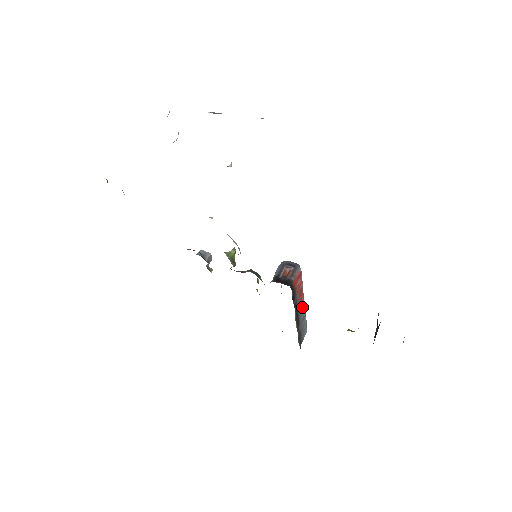
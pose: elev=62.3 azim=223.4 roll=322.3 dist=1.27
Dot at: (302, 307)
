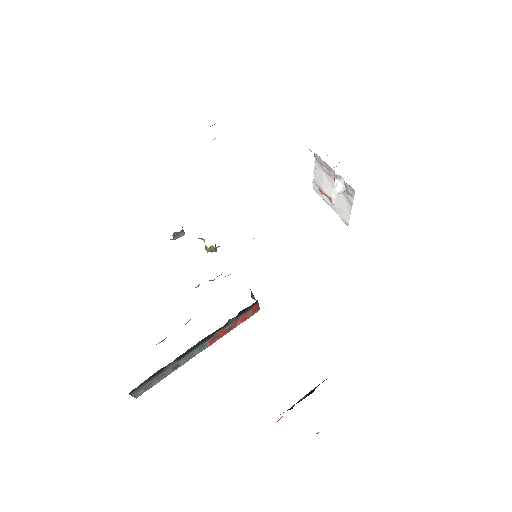
Dot at: (199, 350)
